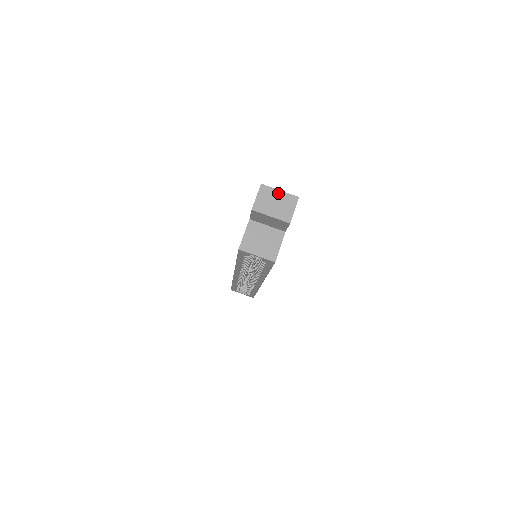
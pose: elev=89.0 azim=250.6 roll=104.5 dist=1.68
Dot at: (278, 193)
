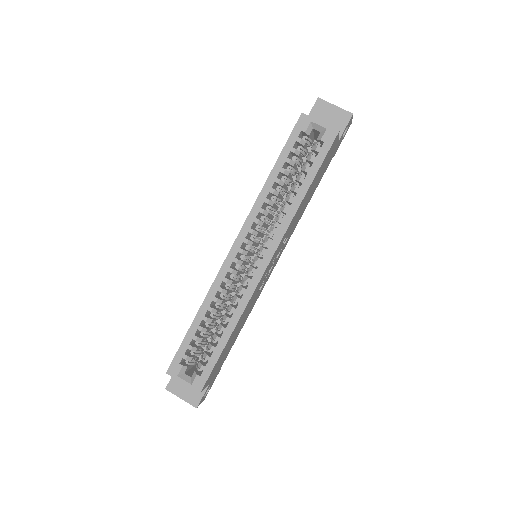
Dot at: occluded
